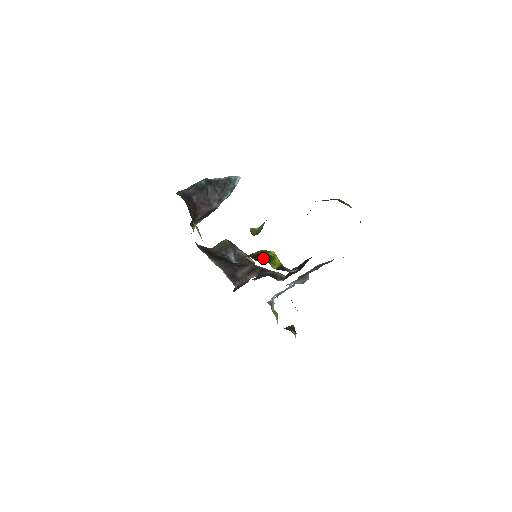
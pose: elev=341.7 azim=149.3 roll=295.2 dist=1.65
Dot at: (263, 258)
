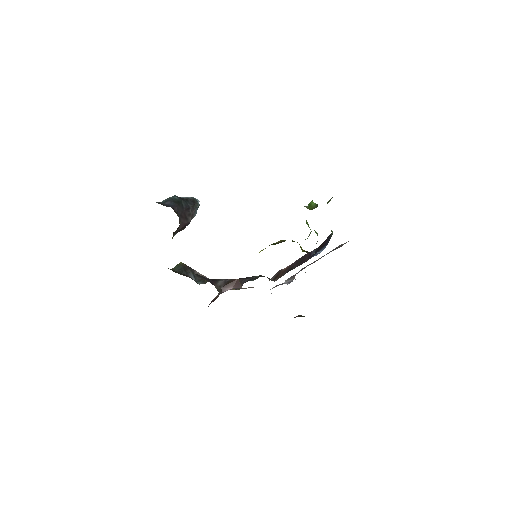
Dot at: occluded
